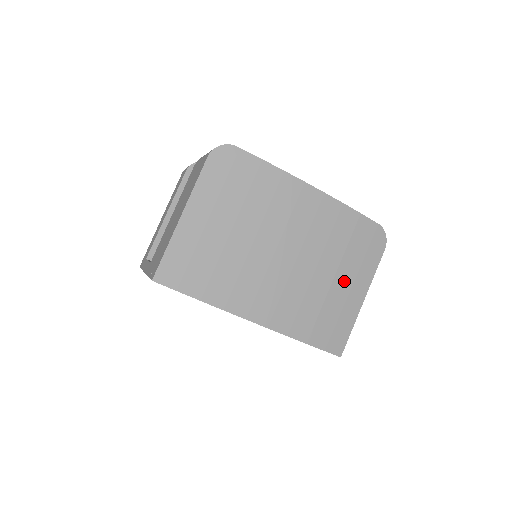
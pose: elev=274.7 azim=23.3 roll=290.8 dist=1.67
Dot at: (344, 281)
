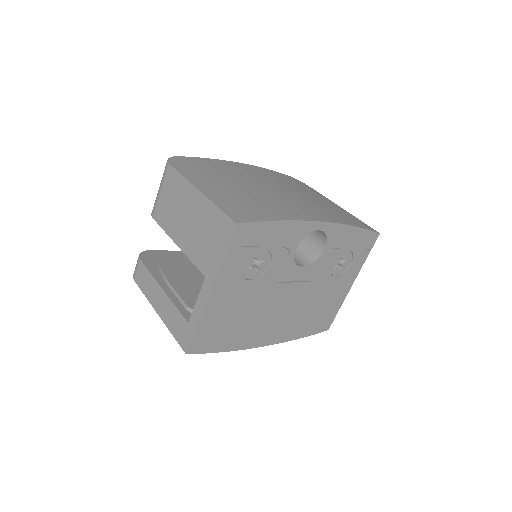
Dot at: (320, 199)
